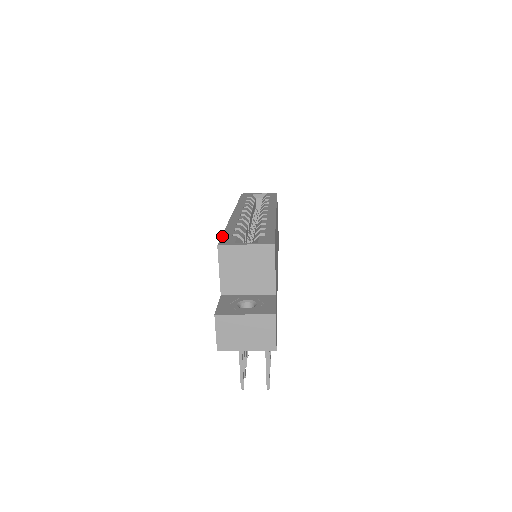
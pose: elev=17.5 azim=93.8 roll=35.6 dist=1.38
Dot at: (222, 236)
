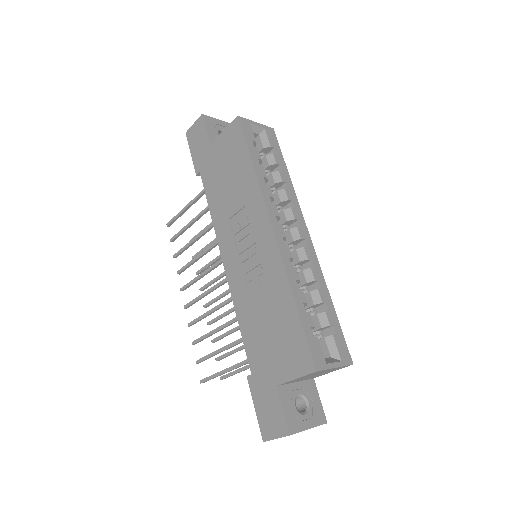
Dot at: (307, 337)
